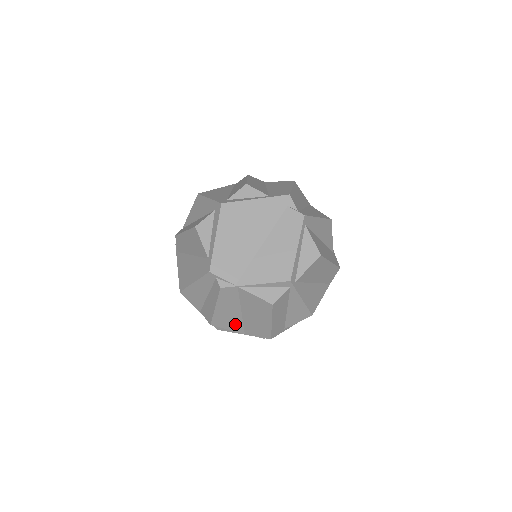
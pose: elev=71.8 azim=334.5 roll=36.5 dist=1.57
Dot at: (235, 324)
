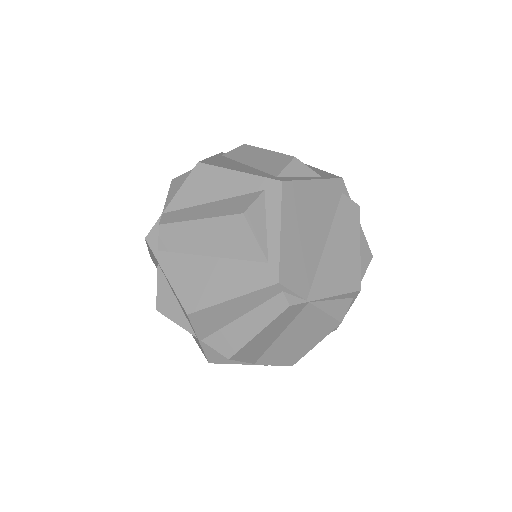
Dot at: (256, 353)
